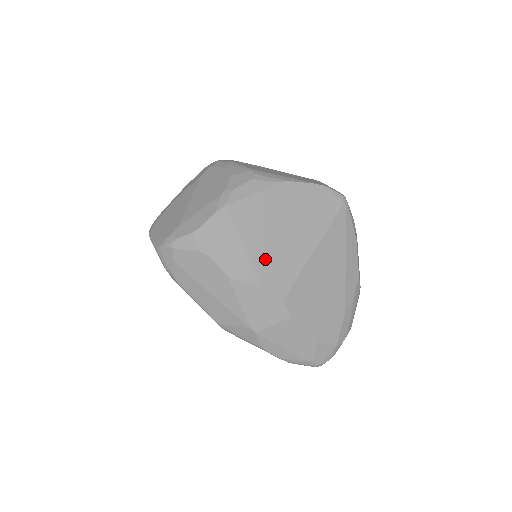
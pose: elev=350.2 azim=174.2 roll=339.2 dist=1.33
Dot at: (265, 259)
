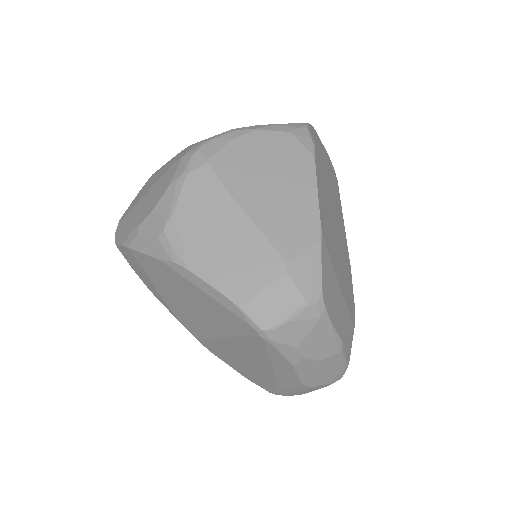
Dot at: (175, 306)
